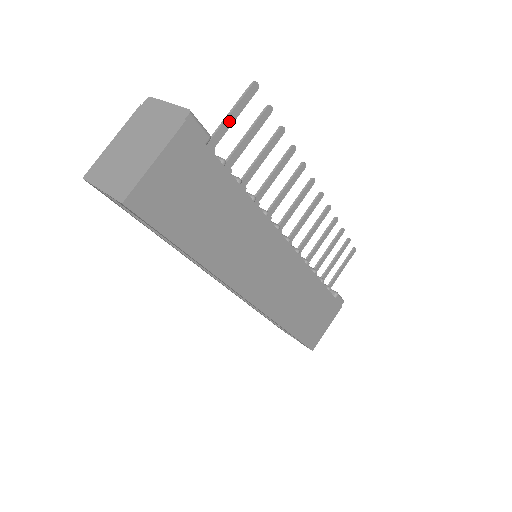
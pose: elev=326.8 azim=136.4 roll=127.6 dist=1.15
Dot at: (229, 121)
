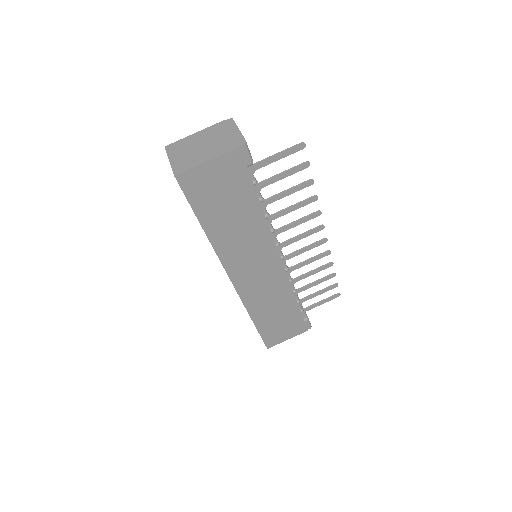
Dot at: (273, 159)
